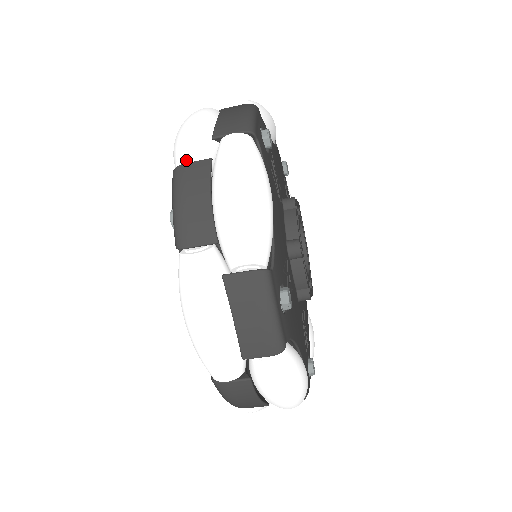
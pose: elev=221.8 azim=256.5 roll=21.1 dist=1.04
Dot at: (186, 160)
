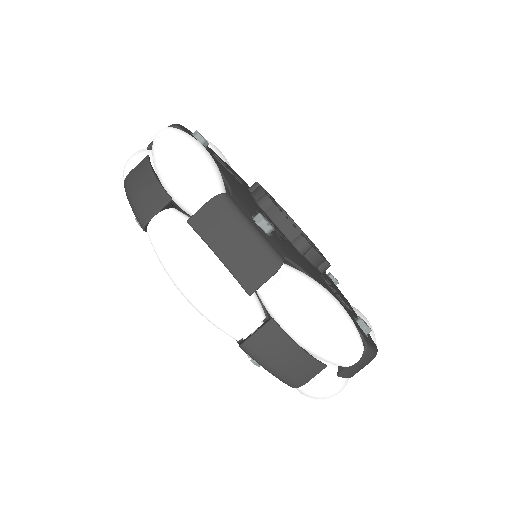
Dot at: occluded
